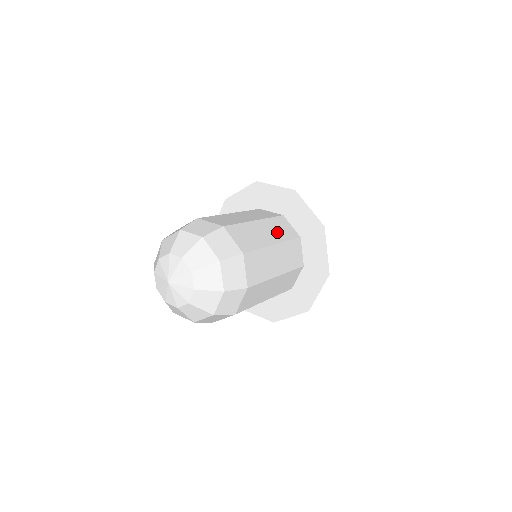
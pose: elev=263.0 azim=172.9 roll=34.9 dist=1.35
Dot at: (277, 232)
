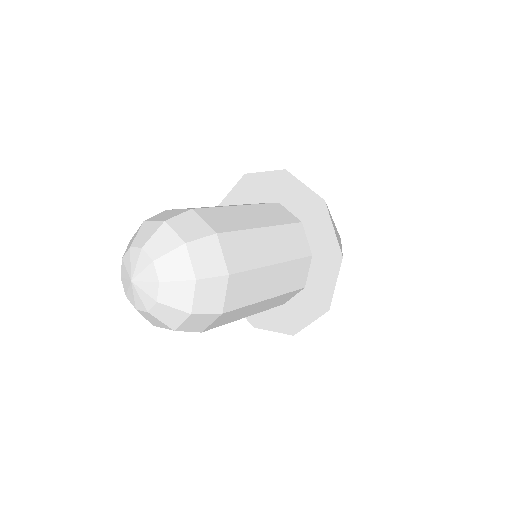
Dot at: occluded
